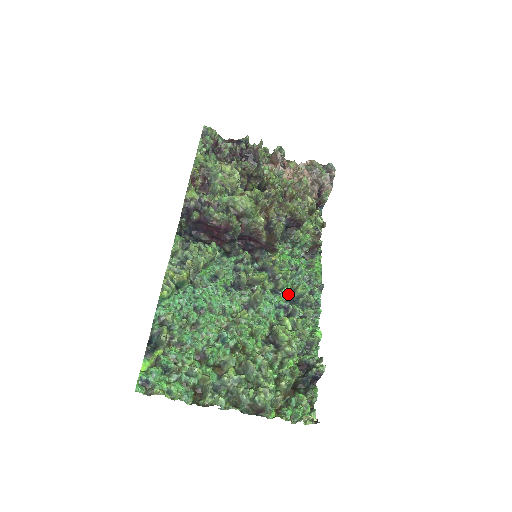
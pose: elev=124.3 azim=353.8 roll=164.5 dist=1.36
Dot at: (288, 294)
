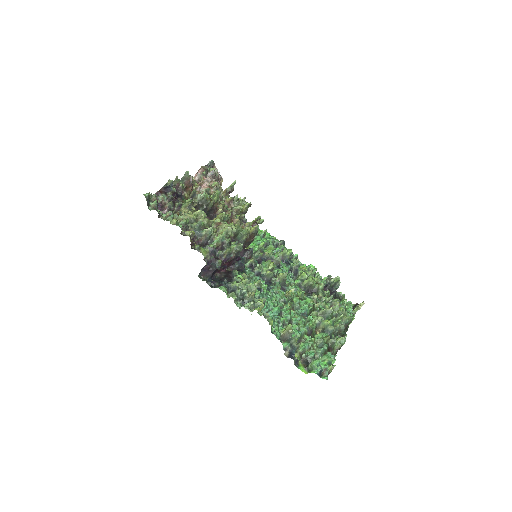
Dot at: (282, 262)
